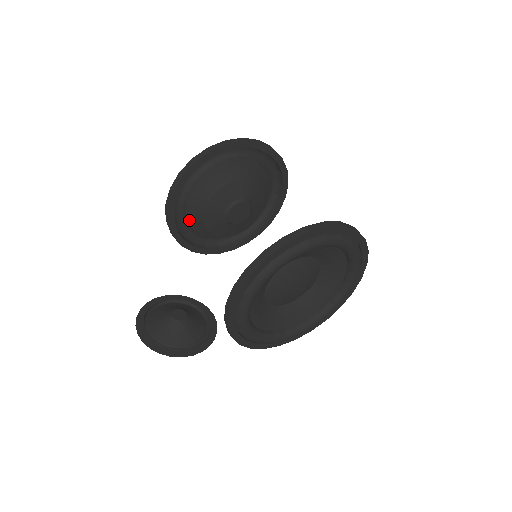
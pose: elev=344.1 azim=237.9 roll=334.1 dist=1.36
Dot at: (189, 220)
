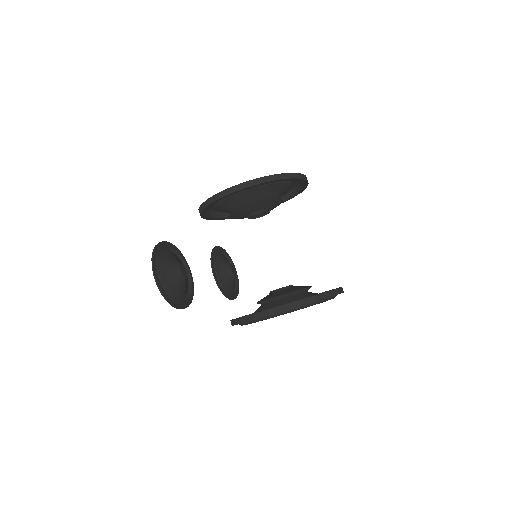
Dot at: (226, 199)
